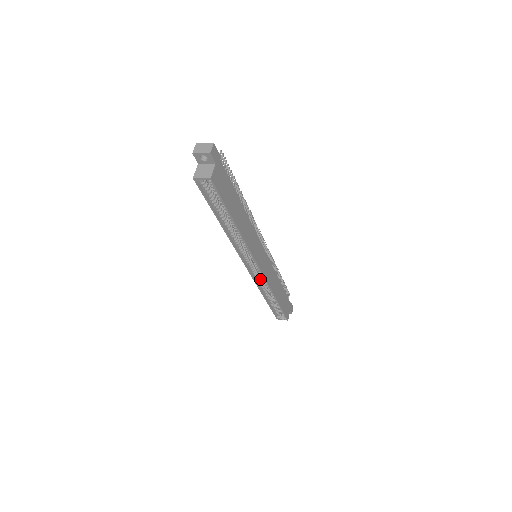
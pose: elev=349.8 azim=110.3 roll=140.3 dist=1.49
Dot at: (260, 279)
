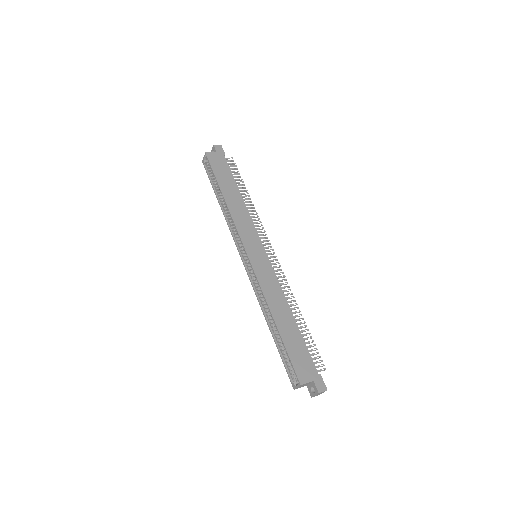
Dot at: occluded
